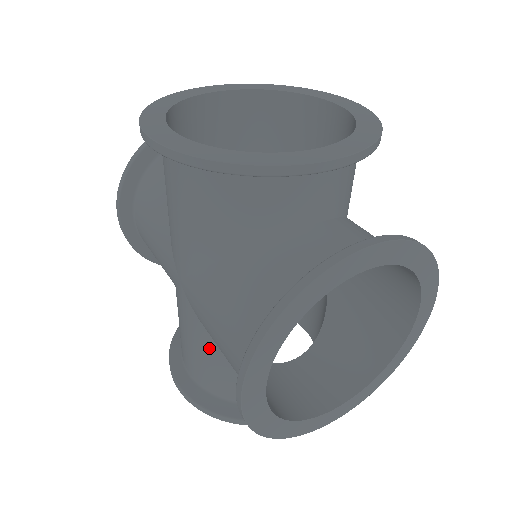
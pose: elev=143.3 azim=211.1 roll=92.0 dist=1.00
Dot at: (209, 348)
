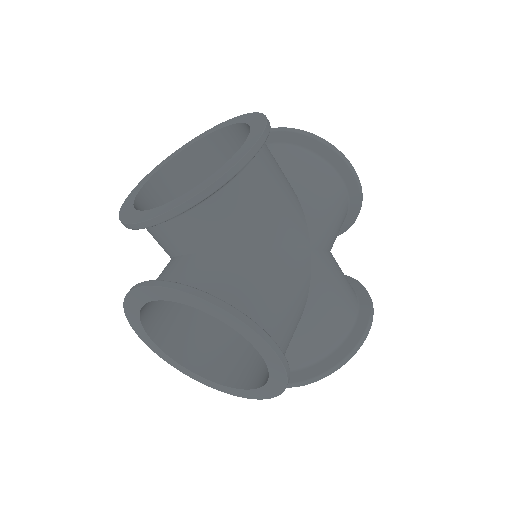
Dot at: occluded
